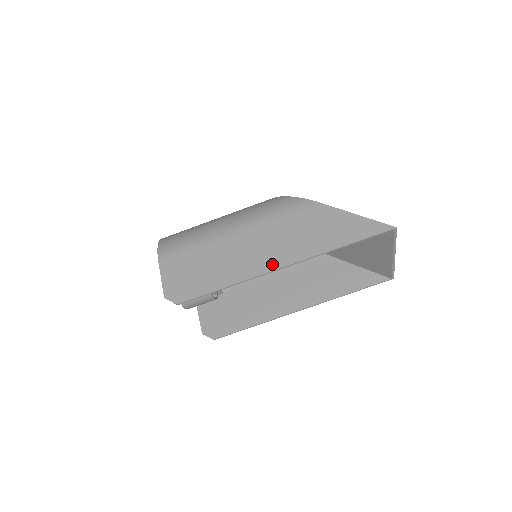
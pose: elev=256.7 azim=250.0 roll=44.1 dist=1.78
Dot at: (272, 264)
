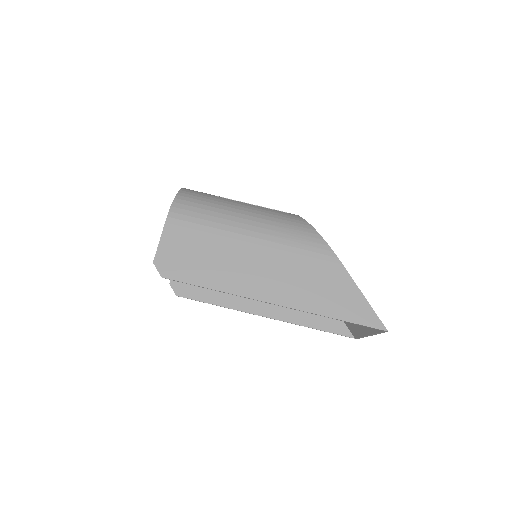
Dot at: (265, 294)
